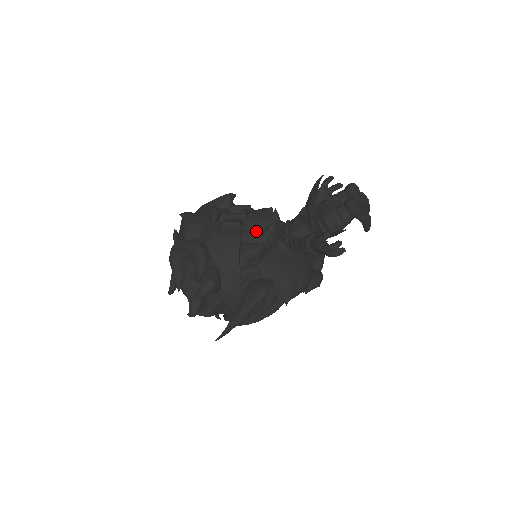
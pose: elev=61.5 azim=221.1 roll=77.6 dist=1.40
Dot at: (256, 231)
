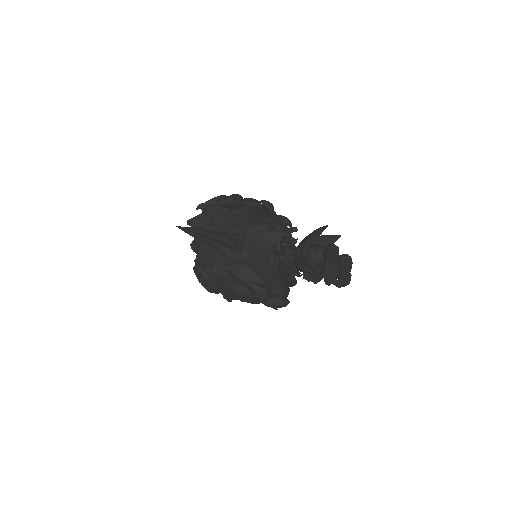
Dot at: (272, 225)
